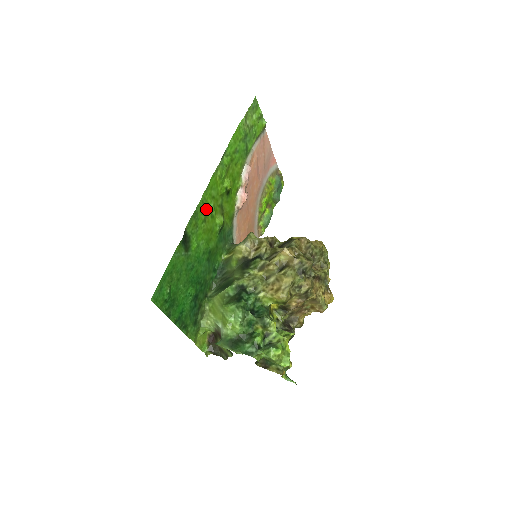
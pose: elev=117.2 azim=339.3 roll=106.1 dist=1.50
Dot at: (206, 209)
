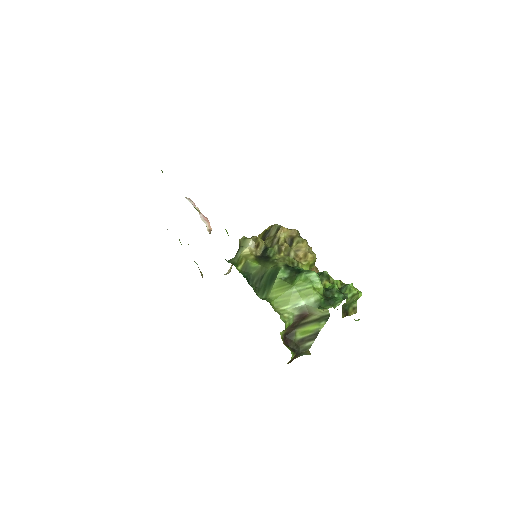
Dot at: occluded
